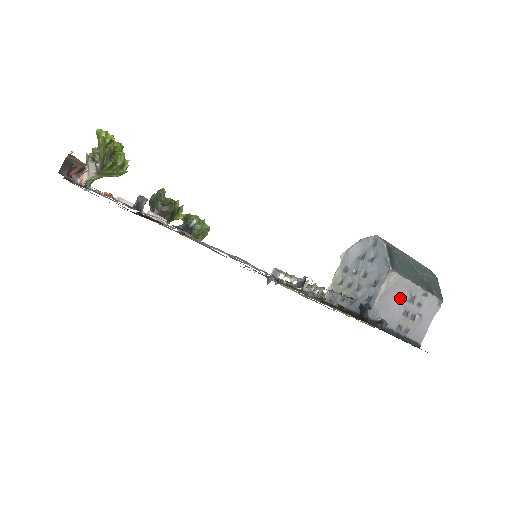
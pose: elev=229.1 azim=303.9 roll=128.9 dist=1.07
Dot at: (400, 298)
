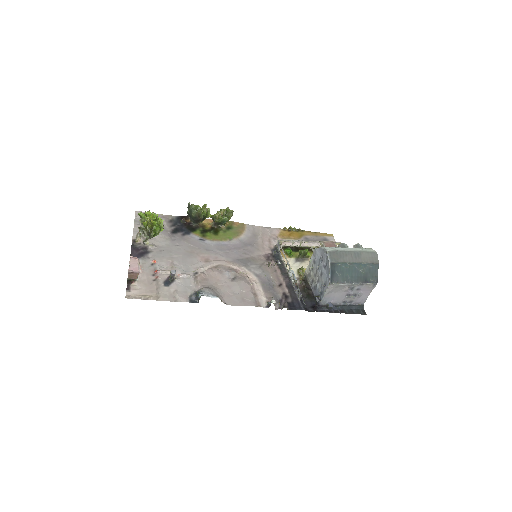
Dot at: (342, 291)
